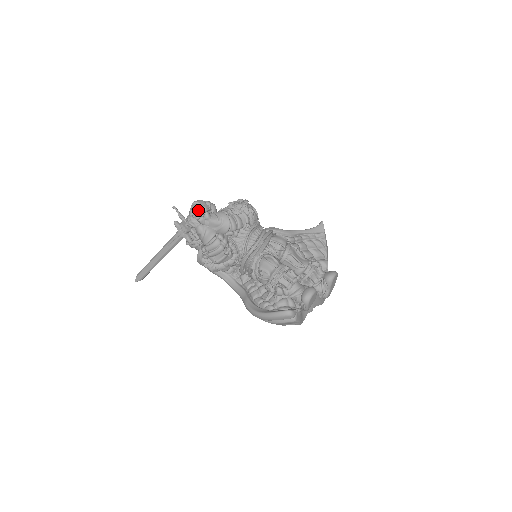
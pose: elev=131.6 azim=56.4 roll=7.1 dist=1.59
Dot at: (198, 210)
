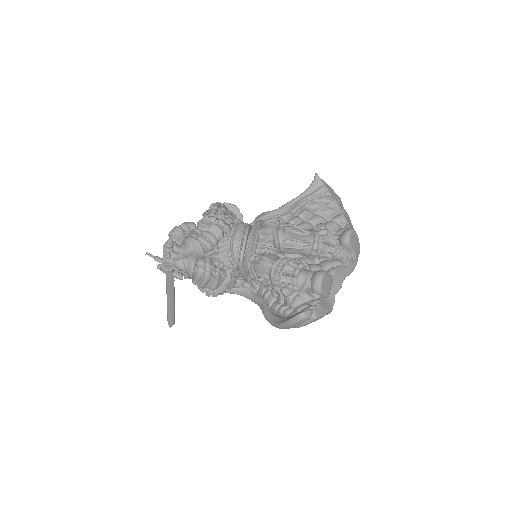
Dot at: (164, 249)
